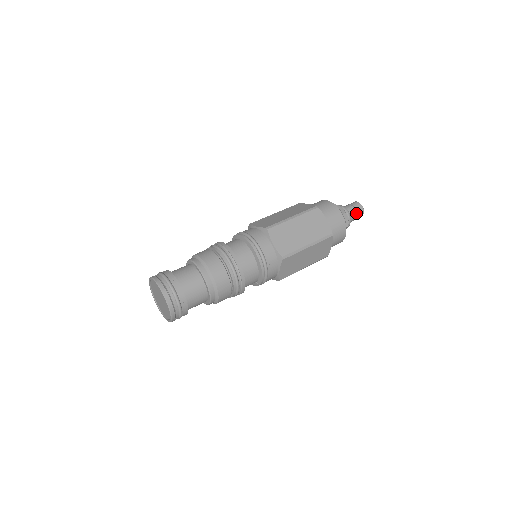
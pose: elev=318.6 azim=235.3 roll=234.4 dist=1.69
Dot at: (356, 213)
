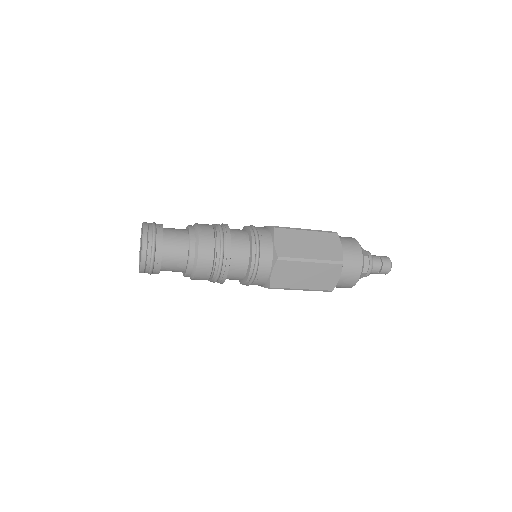
Dot at: (380, 258)
